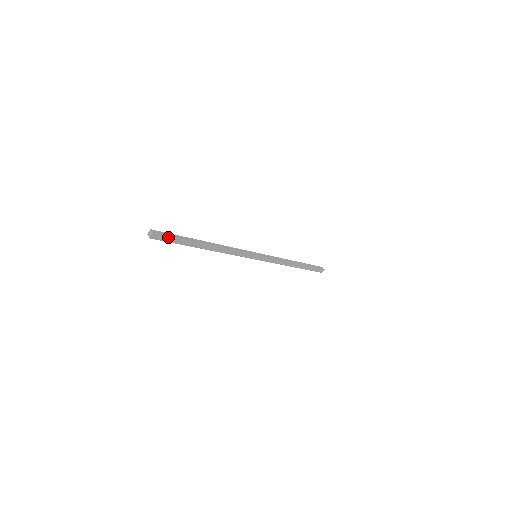
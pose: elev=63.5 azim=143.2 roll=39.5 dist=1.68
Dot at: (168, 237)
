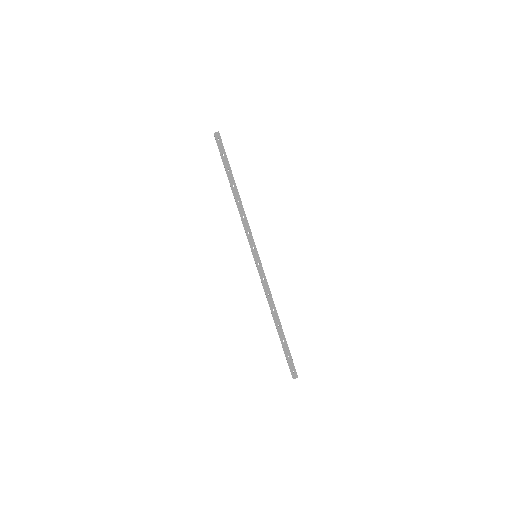
Dot at: (223, 146)
